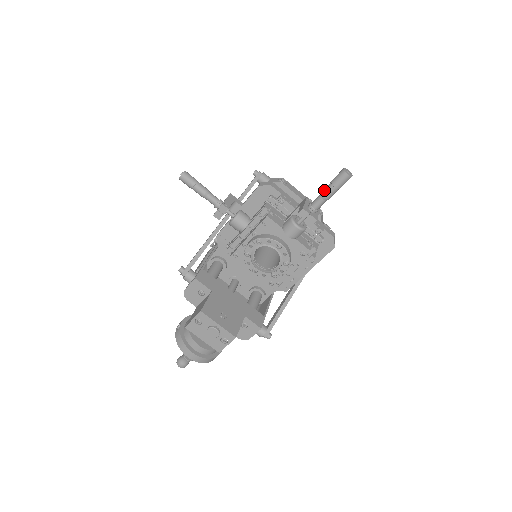
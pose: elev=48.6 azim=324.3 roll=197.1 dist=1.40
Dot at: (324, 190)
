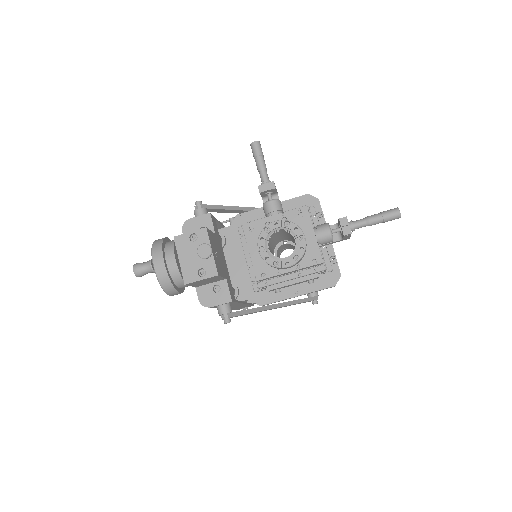
Dot at: (371, 215)
